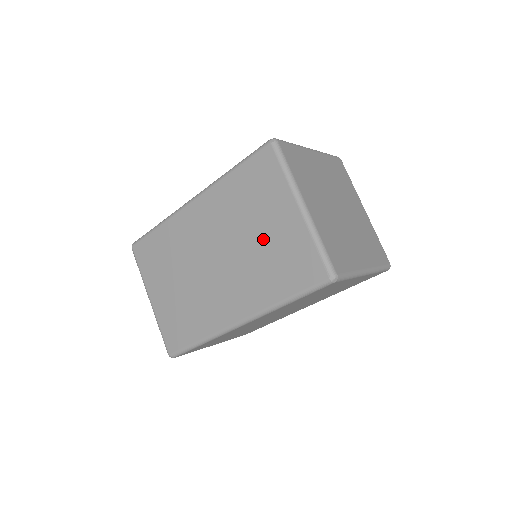
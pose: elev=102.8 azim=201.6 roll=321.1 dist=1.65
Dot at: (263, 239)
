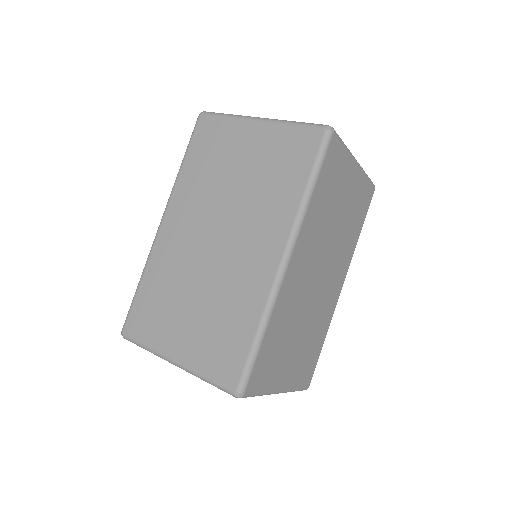
Dot at: (247, 171)
